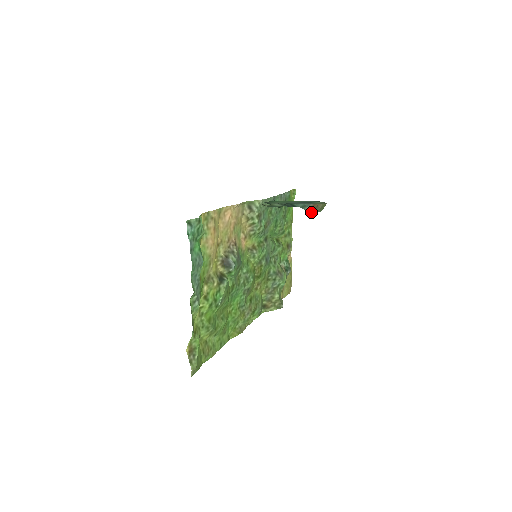
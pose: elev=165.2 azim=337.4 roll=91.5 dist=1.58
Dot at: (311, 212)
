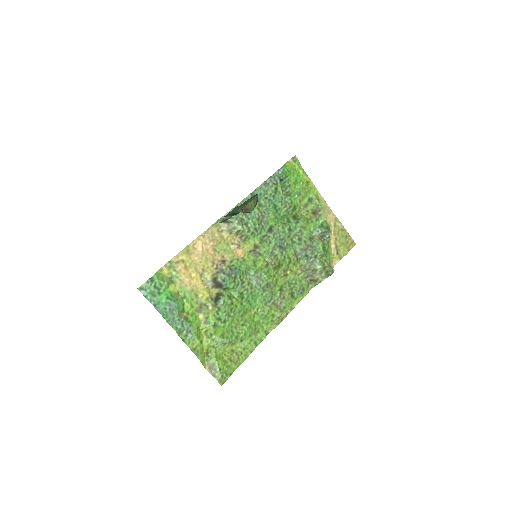
Dot at: (249, 212)
